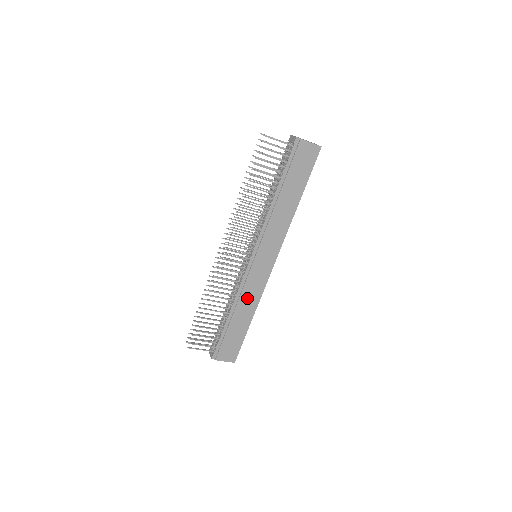
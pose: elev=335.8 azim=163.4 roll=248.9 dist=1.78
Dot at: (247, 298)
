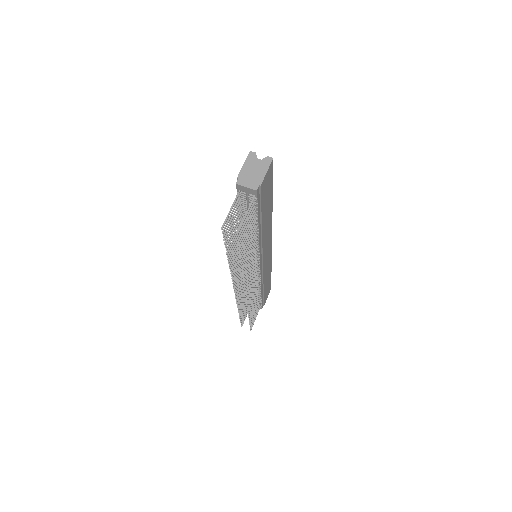
Dot at: (266, 274)
